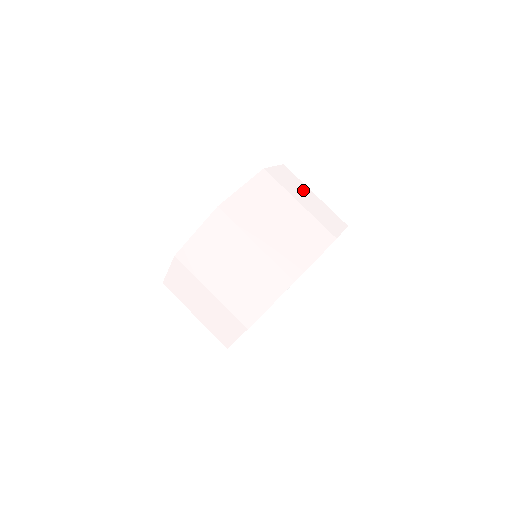
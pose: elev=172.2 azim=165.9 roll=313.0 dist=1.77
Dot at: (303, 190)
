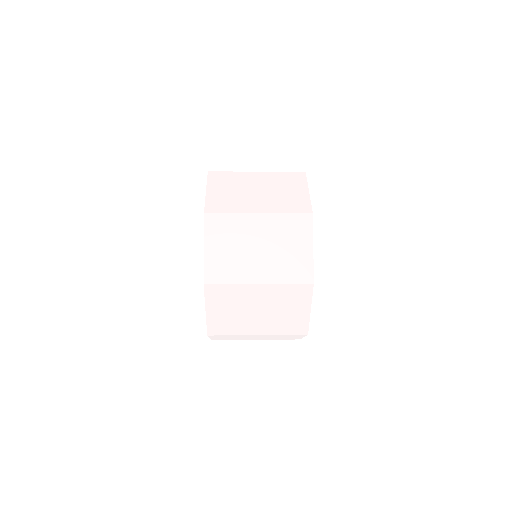
Dot at: occluded
